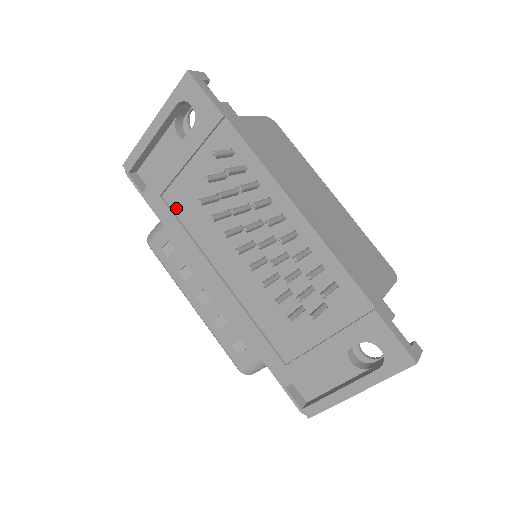
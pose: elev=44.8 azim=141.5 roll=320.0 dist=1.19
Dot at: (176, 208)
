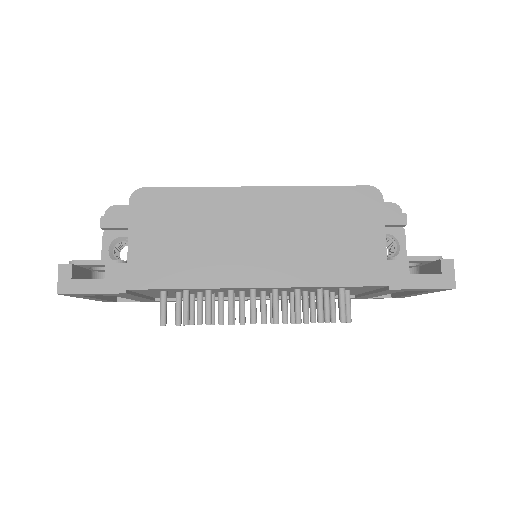
Dot at: (174, 298)
